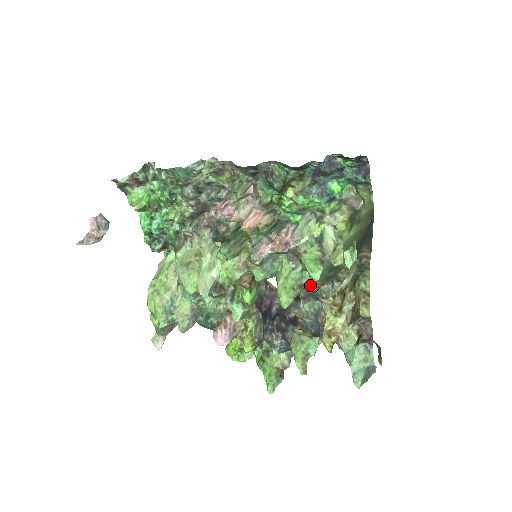
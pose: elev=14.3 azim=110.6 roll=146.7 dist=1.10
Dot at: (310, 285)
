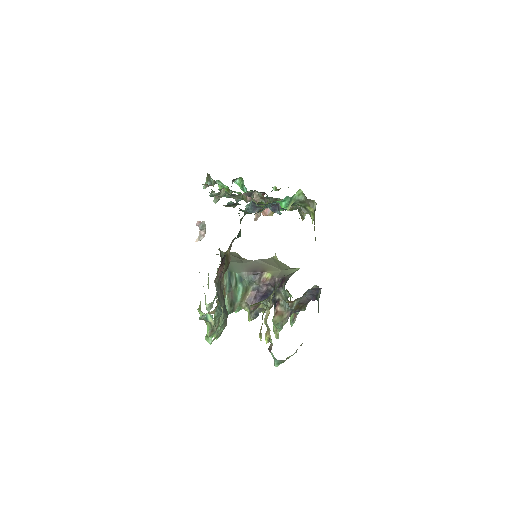
Dot at: occluded
